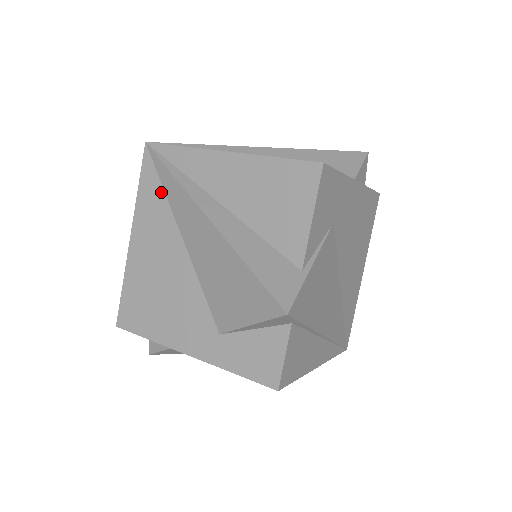
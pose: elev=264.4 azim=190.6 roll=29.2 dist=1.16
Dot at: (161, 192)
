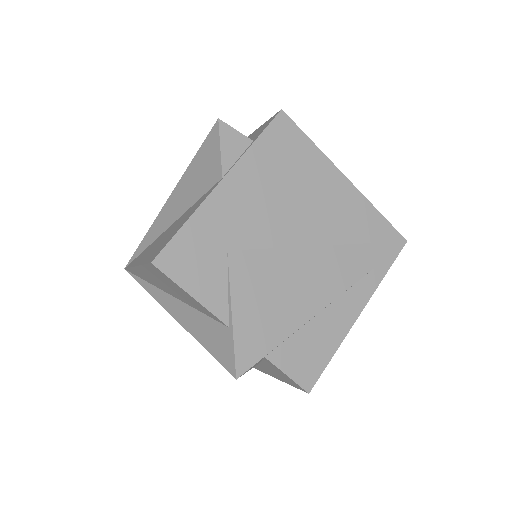
Dot at: occluded
